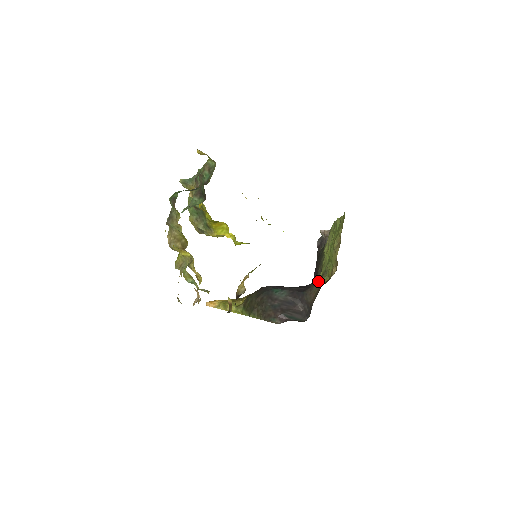
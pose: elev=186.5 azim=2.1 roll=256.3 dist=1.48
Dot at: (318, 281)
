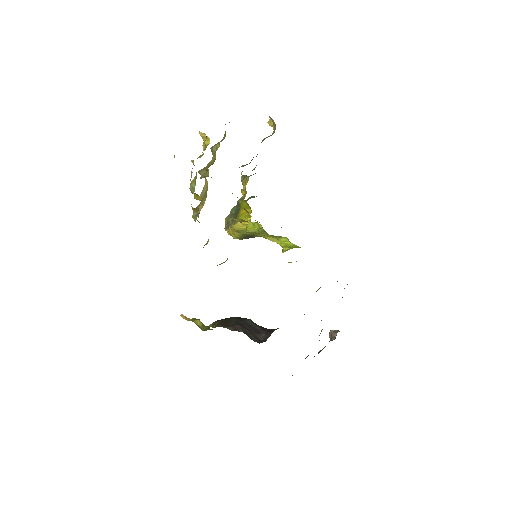
Dot at: occluded
